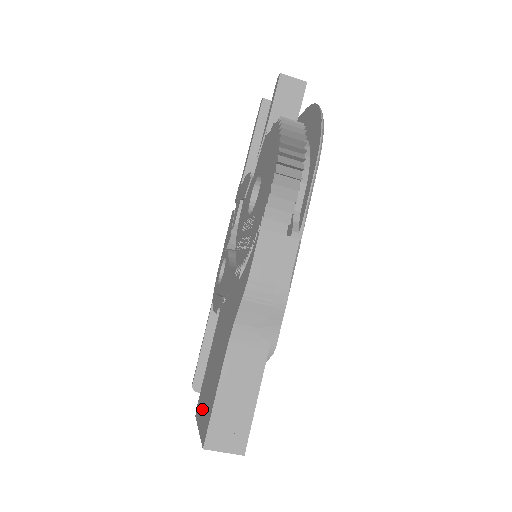
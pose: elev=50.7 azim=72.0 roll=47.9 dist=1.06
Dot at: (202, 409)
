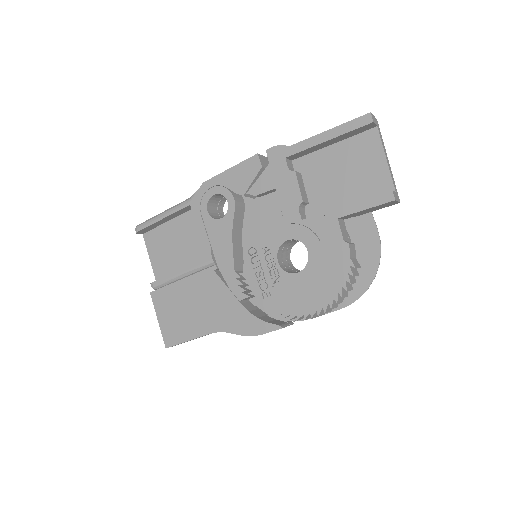
Dot at: (165, 312)
